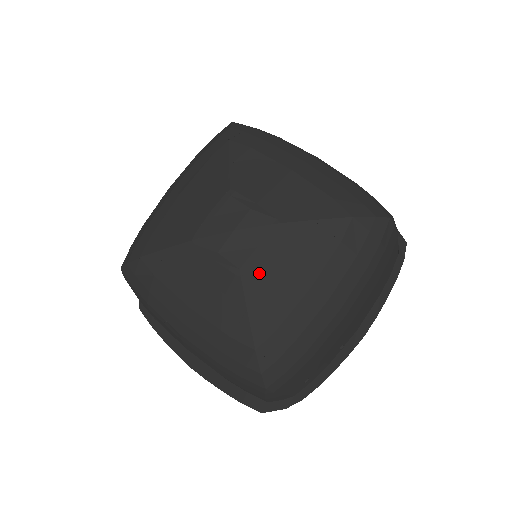
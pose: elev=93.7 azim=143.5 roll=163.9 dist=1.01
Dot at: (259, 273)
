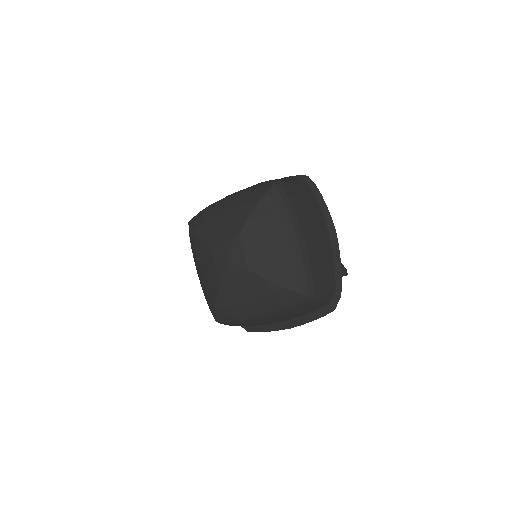
Dot at: (252, 261)
